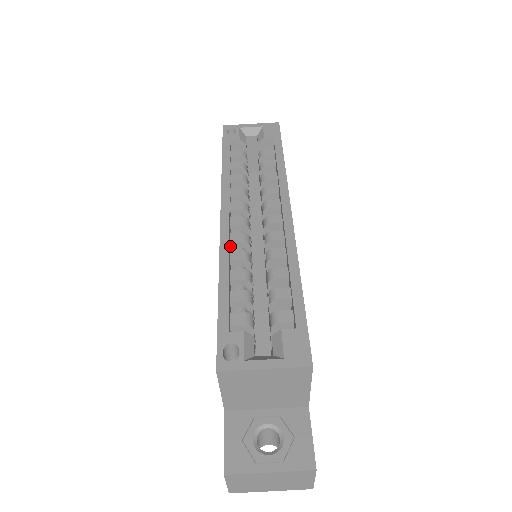
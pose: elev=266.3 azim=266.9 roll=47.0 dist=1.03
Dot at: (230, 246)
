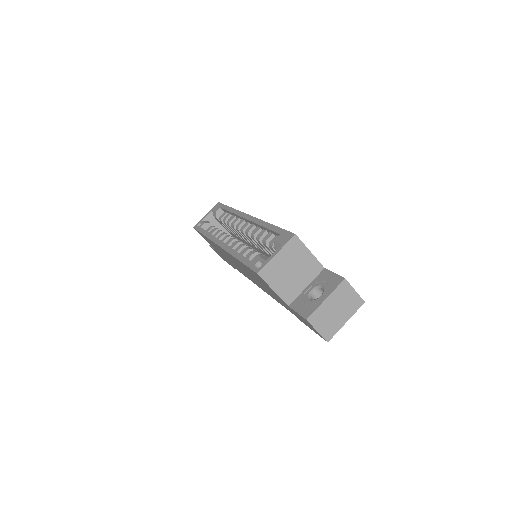
Dot at: occluded
